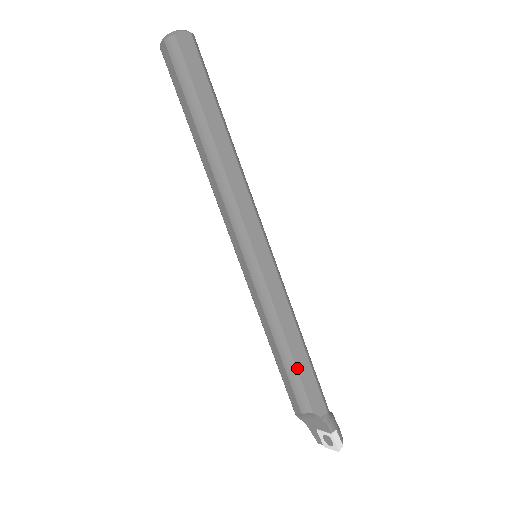
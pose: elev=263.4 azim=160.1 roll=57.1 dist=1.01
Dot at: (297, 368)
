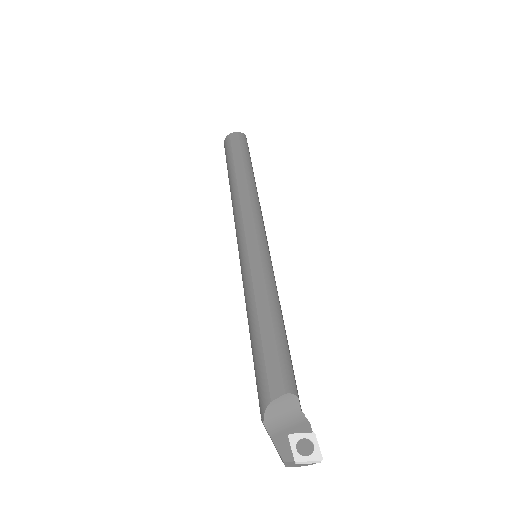
Dot at: (287, 344)
